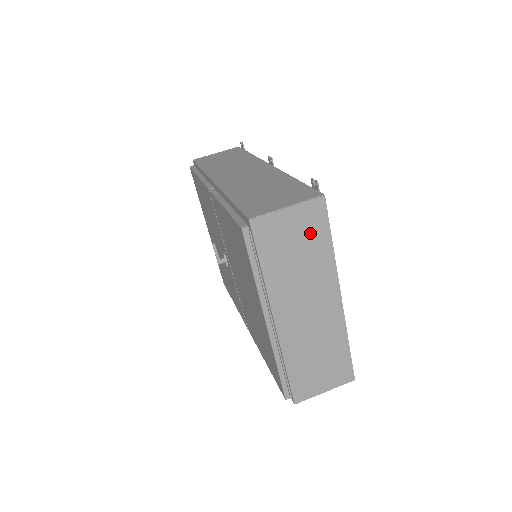
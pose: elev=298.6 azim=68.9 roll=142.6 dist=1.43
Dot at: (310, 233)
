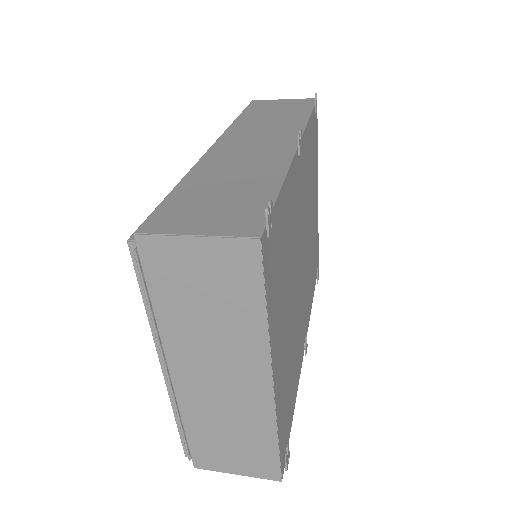
Dot at: (230, 284)
